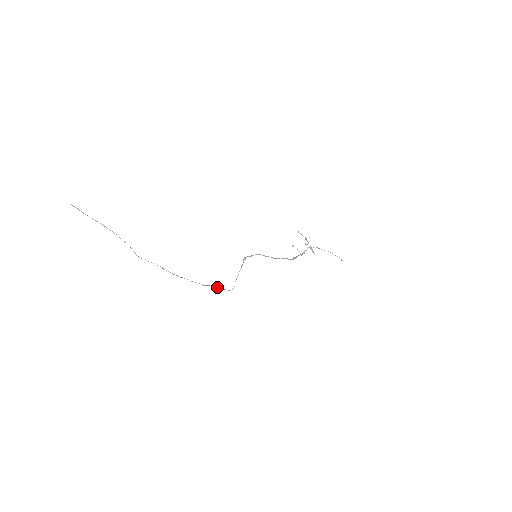
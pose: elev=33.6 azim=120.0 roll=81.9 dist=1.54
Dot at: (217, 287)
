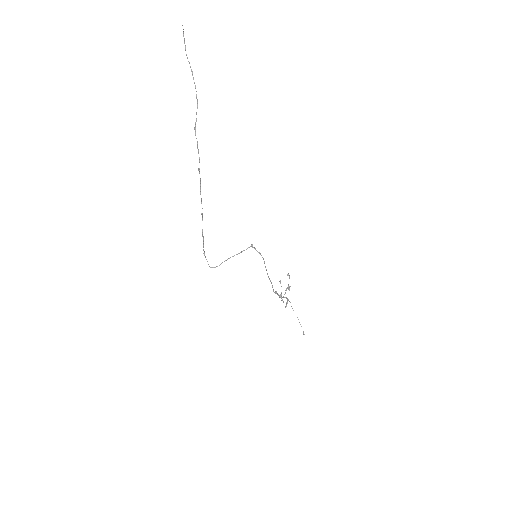
Dot at: occluded
